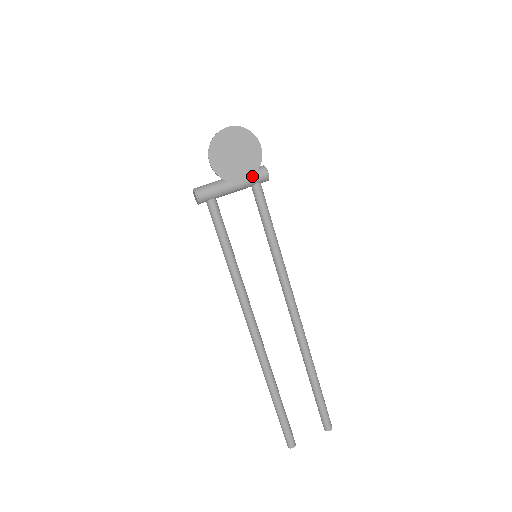
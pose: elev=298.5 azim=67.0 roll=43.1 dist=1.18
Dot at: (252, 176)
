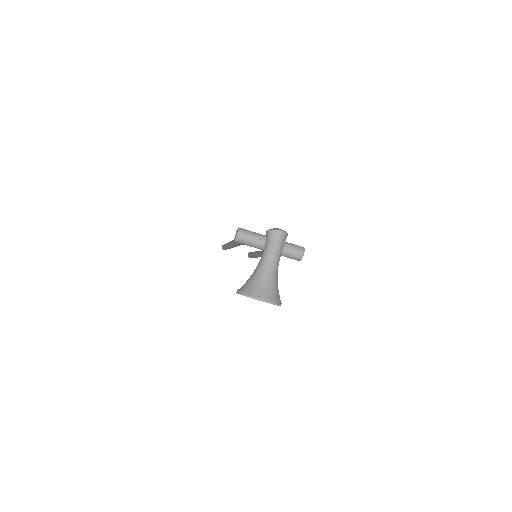
Dot at: occluded
